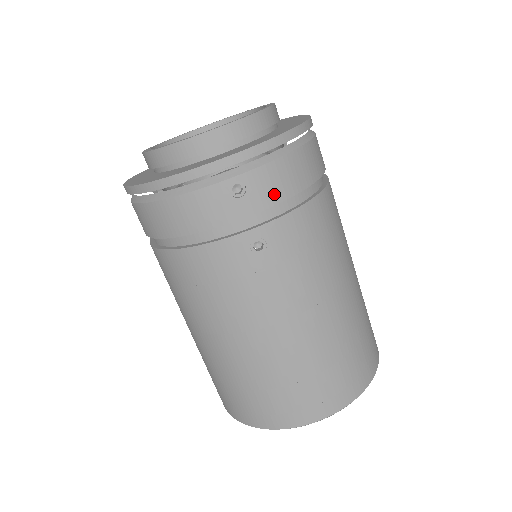
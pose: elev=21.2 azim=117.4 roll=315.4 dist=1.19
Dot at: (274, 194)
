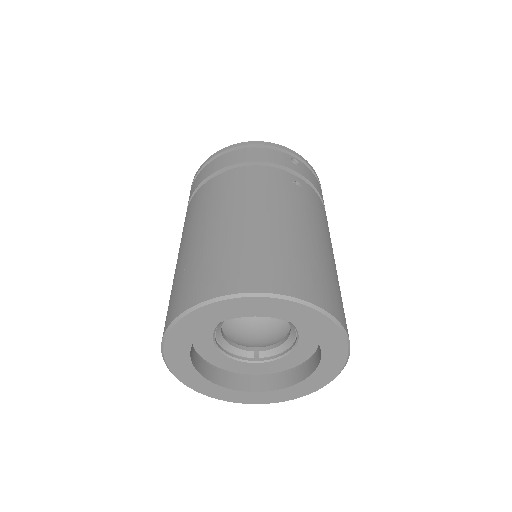
Dot at: (311, 180)
